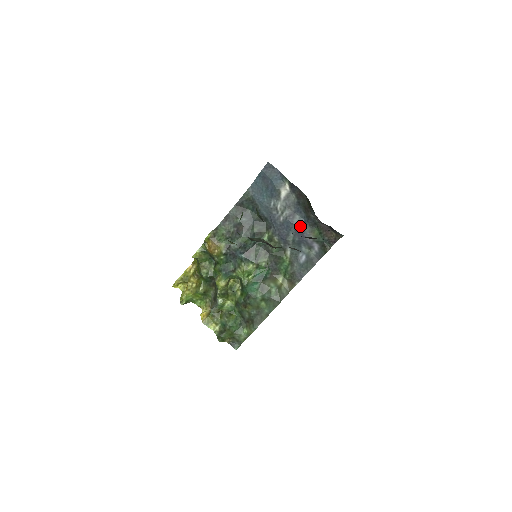
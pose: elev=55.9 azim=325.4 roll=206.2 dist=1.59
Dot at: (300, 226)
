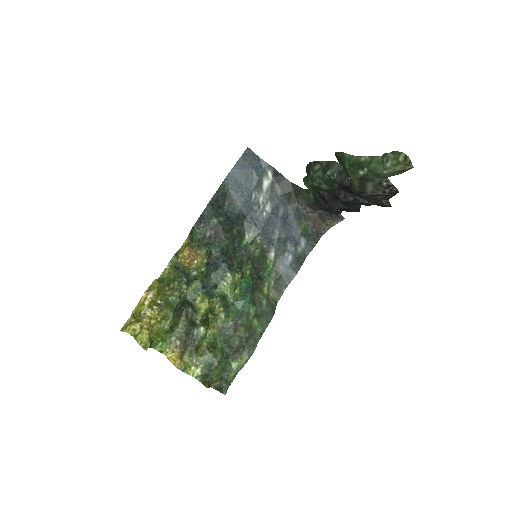
Dot at: (286, 220)
